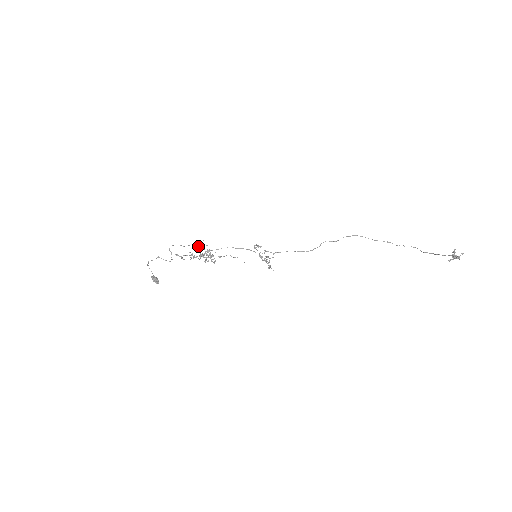
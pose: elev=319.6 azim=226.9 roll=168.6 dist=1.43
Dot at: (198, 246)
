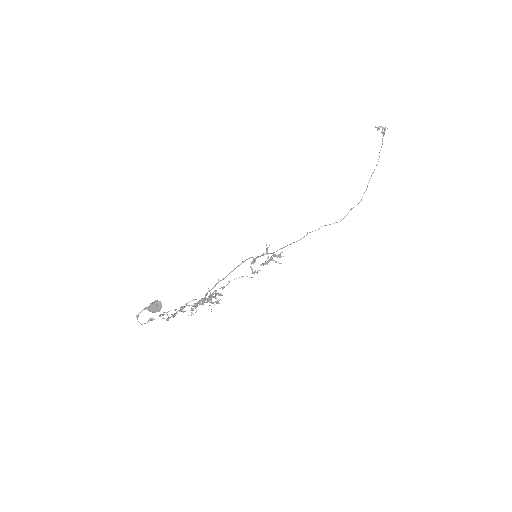
Dot at: (194, 305)
